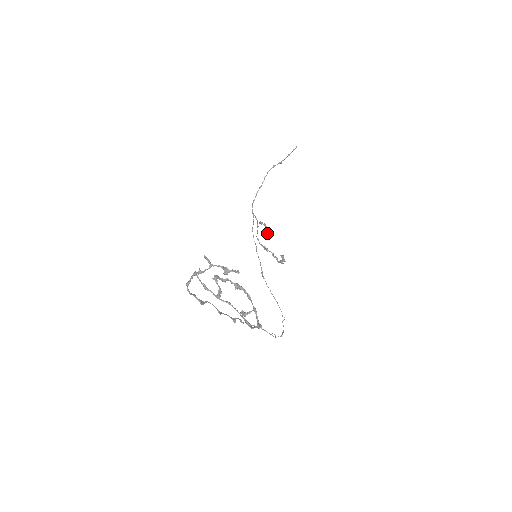
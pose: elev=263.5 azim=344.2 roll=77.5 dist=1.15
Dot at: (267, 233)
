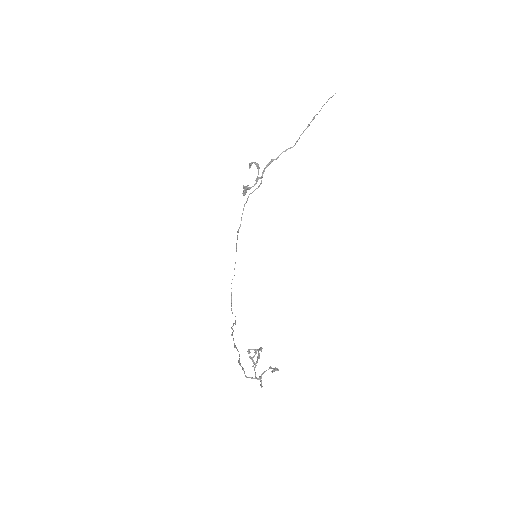
Dot at: occluded
